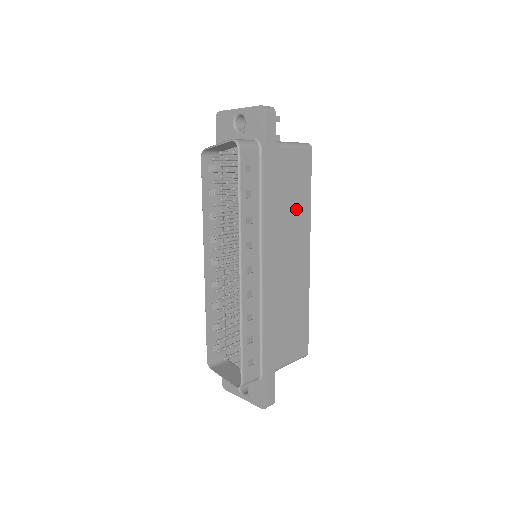
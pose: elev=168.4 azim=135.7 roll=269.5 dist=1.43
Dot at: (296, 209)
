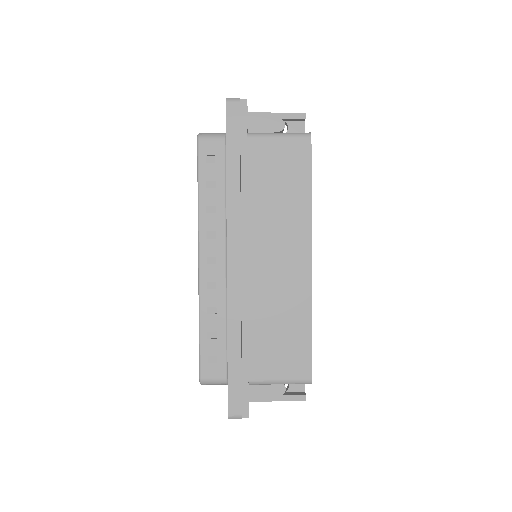
Dot at: (285, 204)
